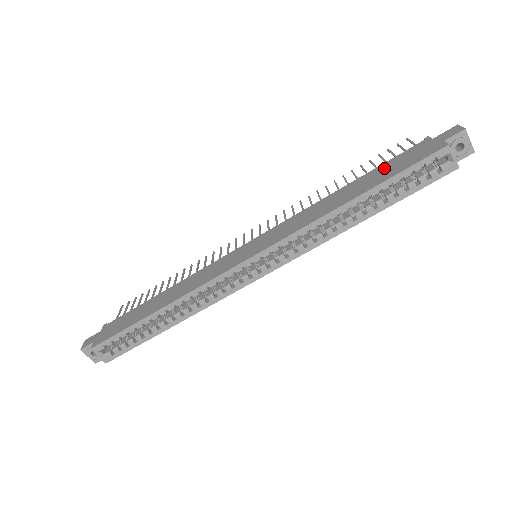
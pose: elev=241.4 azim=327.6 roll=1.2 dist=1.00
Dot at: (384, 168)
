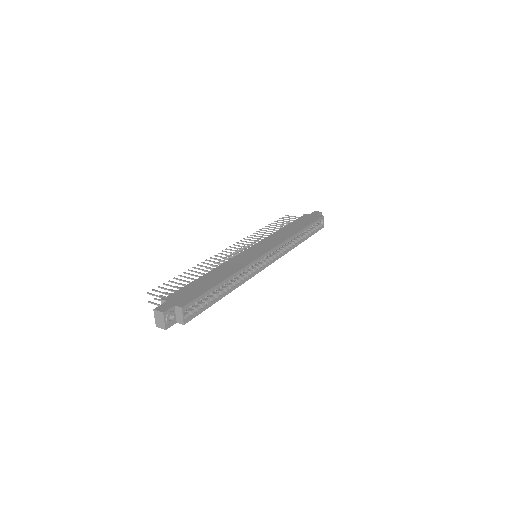
Dot at: (299, 221)
